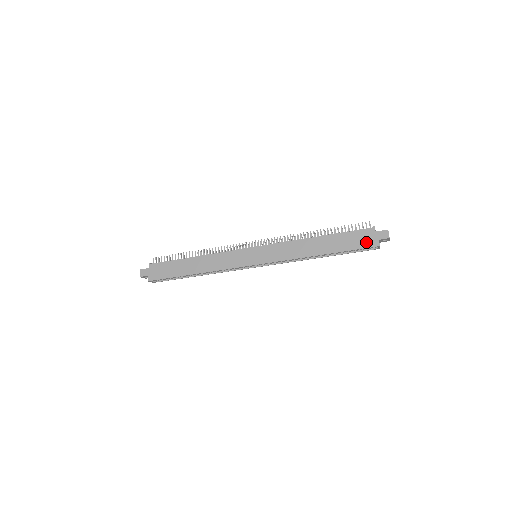
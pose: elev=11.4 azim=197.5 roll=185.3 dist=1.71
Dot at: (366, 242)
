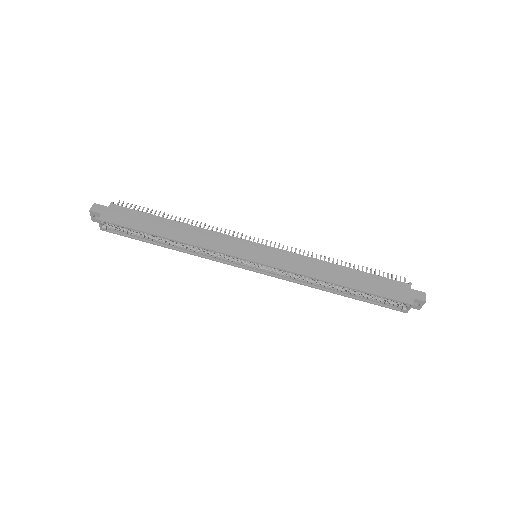
Dot at: (398, 294)
